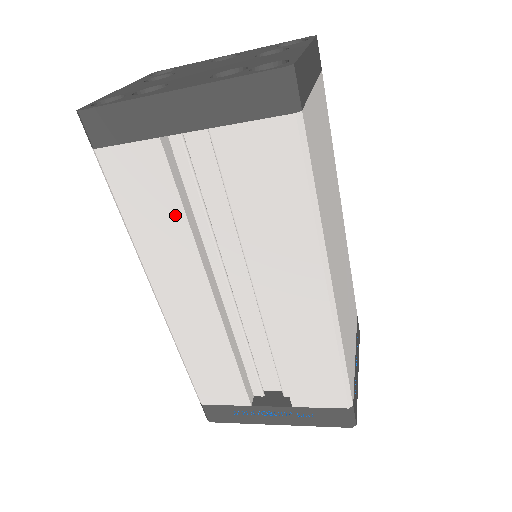
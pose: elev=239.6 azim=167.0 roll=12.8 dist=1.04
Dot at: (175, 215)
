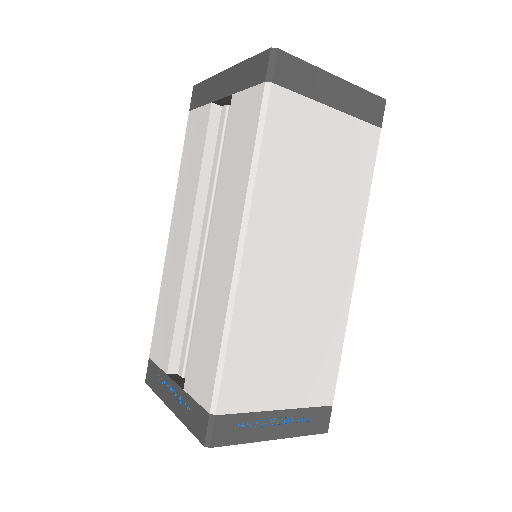
Dot at: (198, 163)
